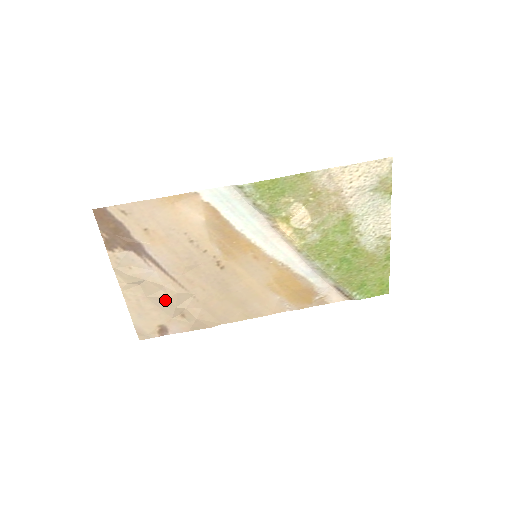
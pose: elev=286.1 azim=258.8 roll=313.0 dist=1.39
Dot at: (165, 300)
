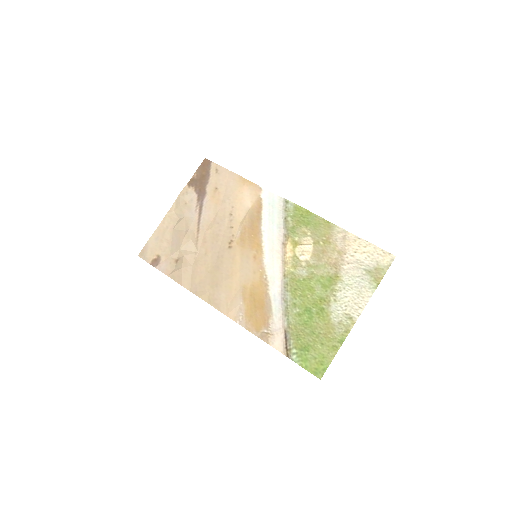
Dot at: (180, 239)
